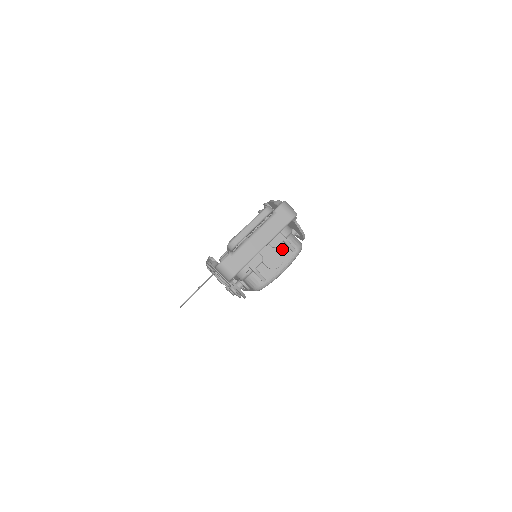
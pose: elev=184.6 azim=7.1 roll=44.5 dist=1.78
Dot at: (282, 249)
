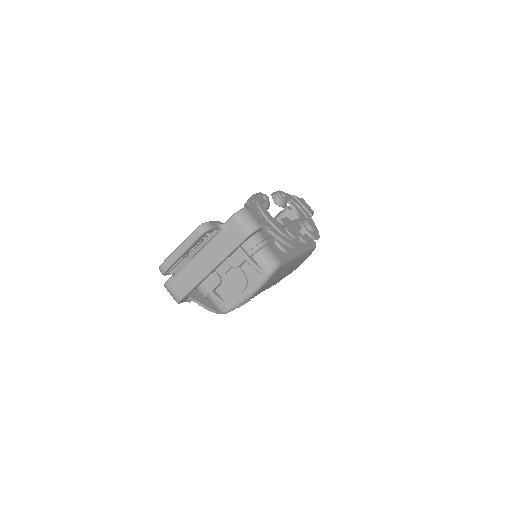
Dot at: (247, 269)
